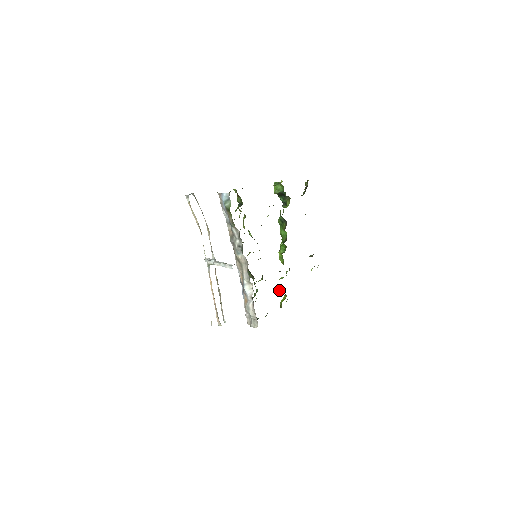
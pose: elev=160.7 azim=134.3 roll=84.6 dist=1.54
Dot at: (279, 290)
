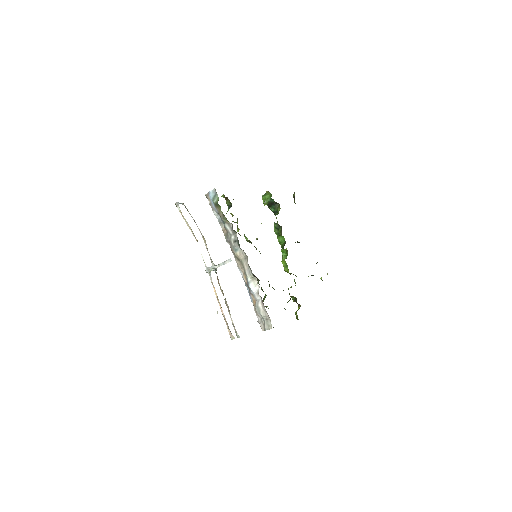
Dot at: (290, 298)
